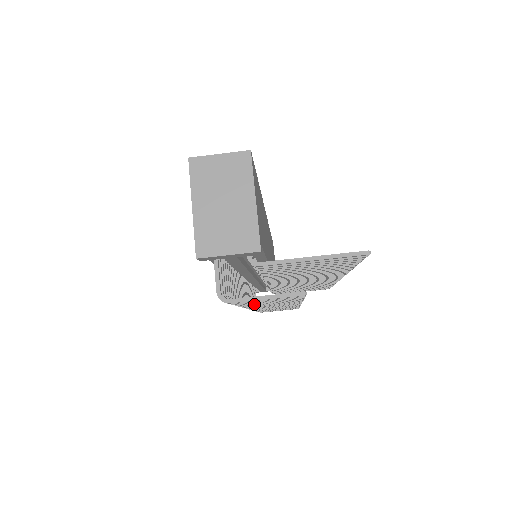
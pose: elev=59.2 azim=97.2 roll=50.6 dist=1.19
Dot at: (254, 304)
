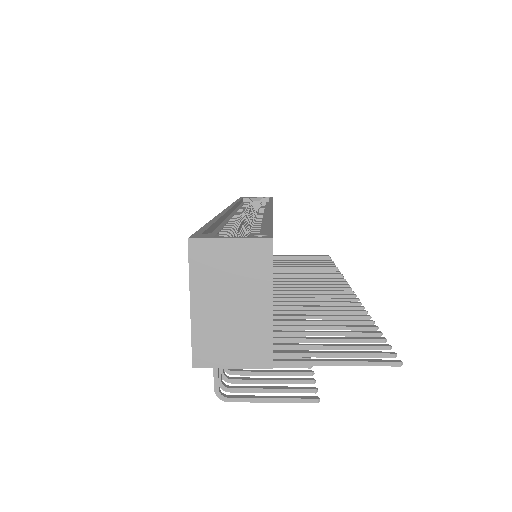
Dot at: occluded
